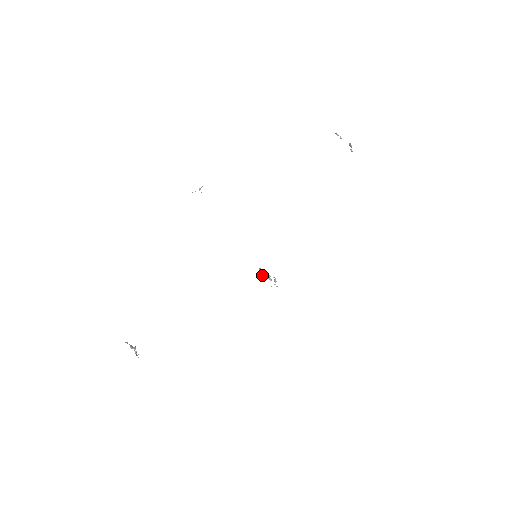
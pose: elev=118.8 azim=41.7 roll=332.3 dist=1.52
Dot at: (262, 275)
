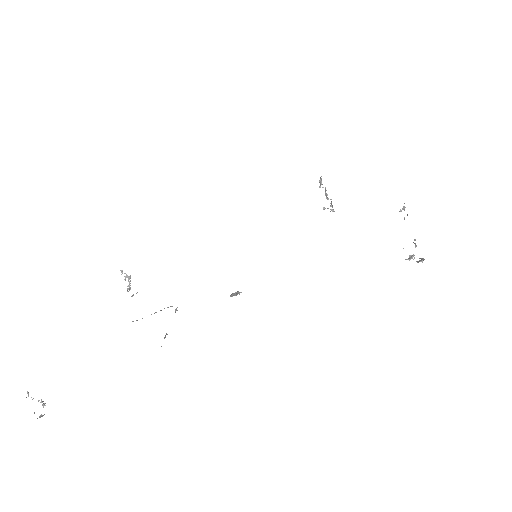
Dot at: occluded
